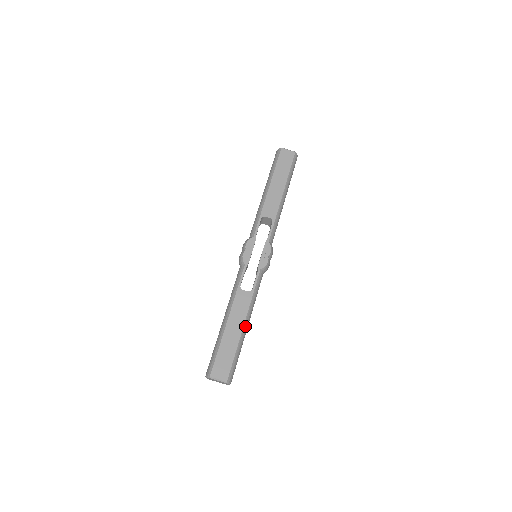
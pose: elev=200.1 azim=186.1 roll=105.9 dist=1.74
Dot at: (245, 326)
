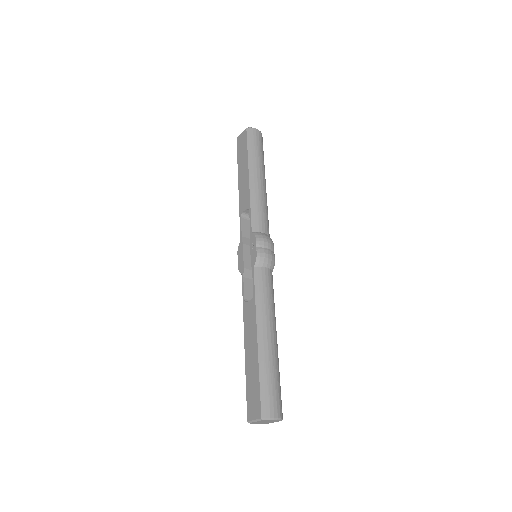
Dot at: (261, 340)
